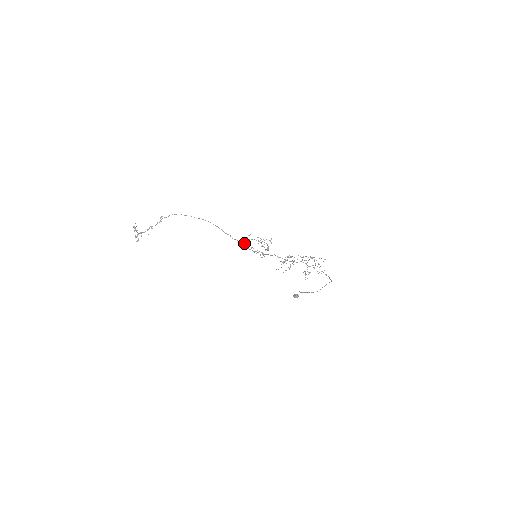
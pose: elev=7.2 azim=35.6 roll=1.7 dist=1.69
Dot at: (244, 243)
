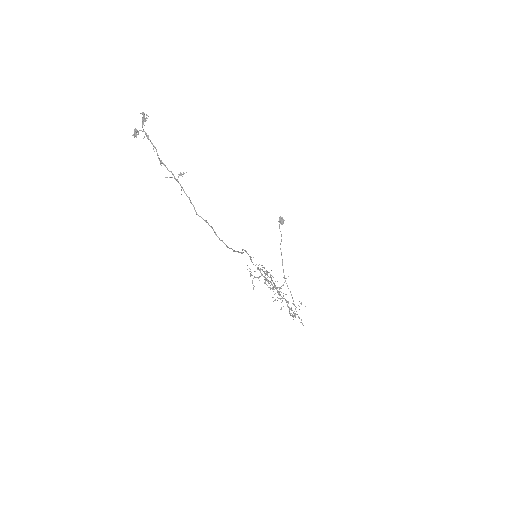
Dot at: (251, 259)
